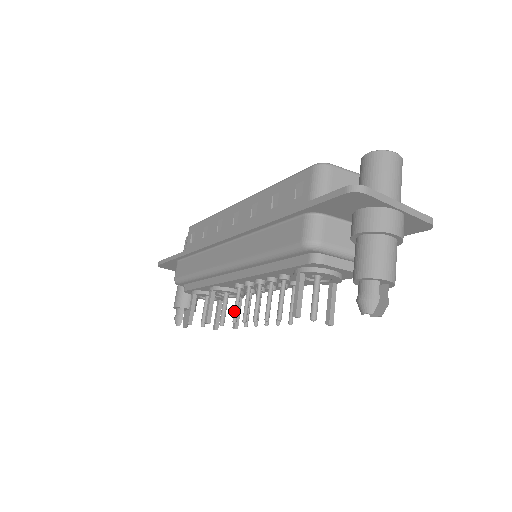
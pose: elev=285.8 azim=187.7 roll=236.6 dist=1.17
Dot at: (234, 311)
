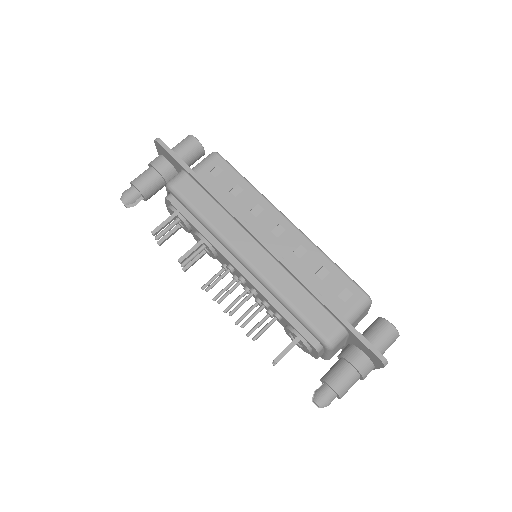
Dot at: (214, 284)
